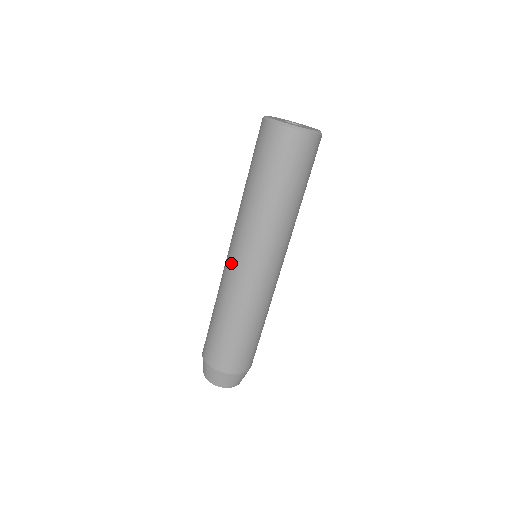
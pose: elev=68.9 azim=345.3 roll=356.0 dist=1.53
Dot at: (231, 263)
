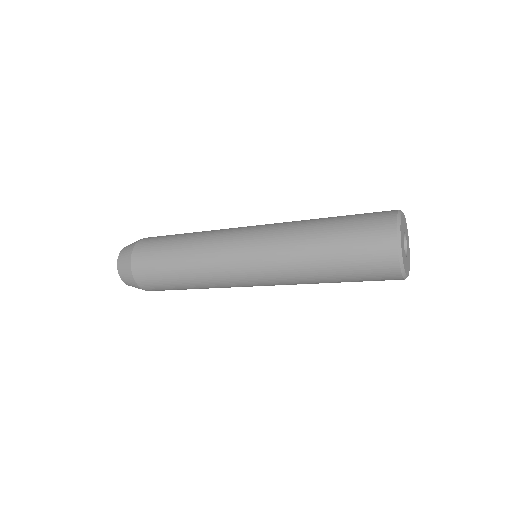
Dot at: (247, 286)
